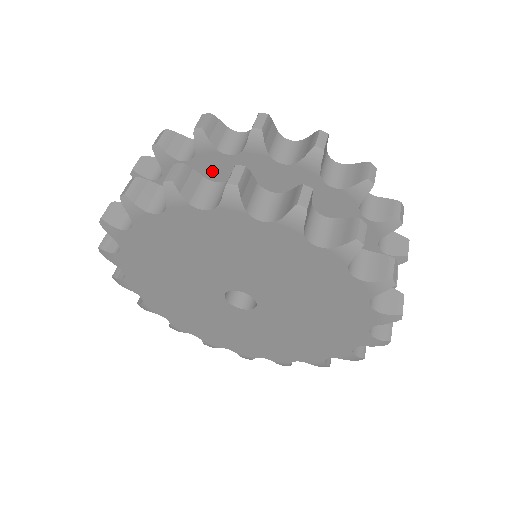
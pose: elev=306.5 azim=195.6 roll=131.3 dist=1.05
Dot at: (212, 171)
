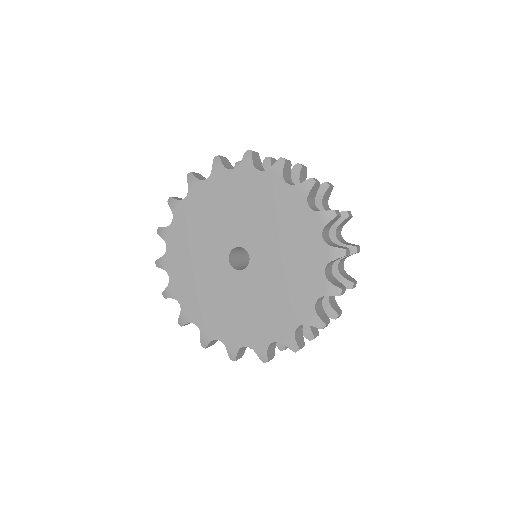
Dot at: occluded
